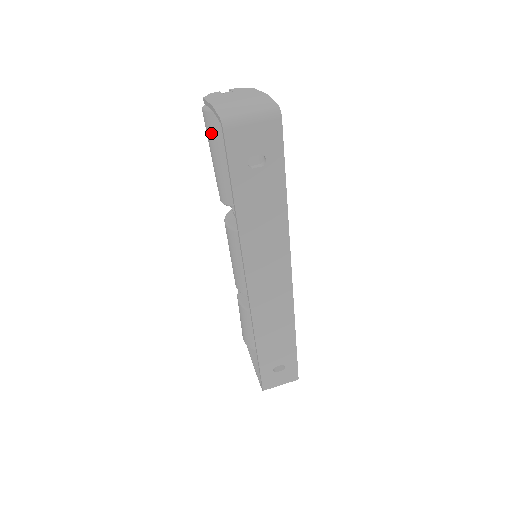
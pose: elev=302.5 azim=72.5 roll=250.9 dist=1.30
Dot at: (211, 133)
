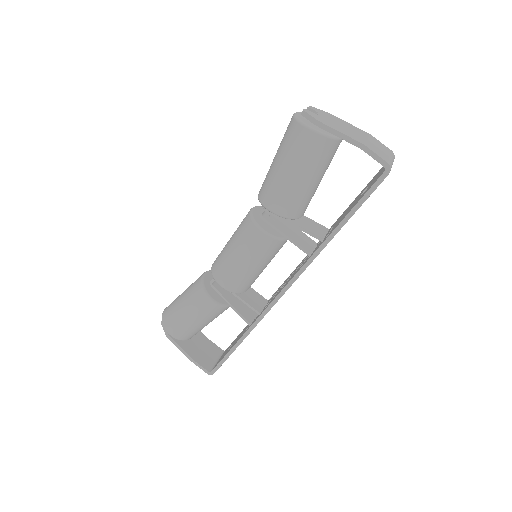
Dot at: (314, 155)
